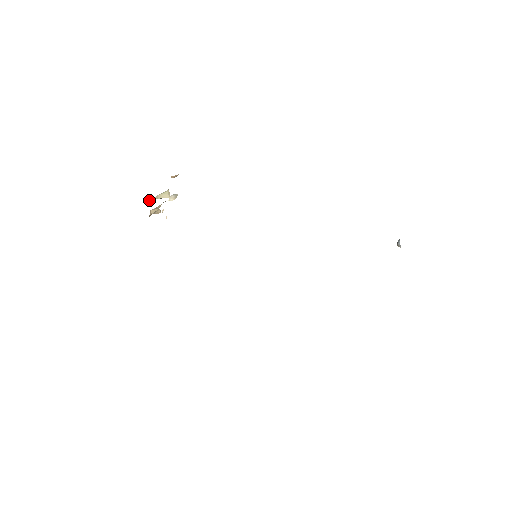
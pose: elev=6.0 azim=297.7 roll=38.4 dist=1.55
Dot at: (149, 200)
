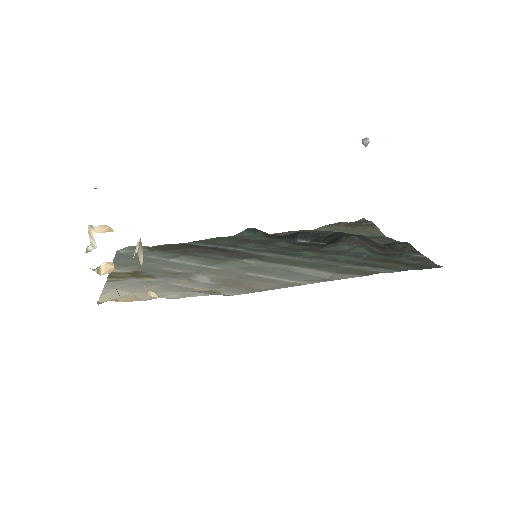
Dot at: occluded
